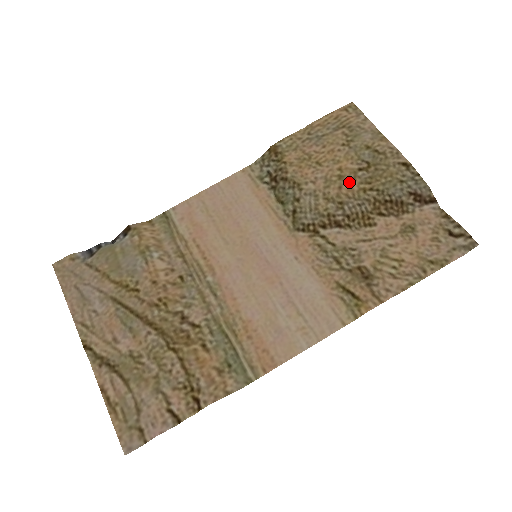
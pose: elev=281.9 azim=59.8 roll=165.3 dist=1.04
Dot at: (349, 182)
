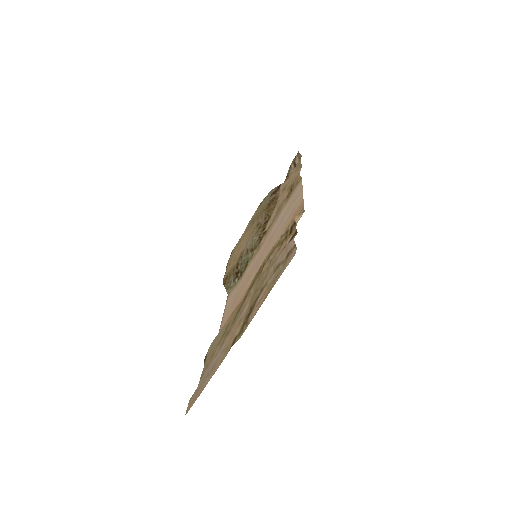
Dot at: (252, 227)
